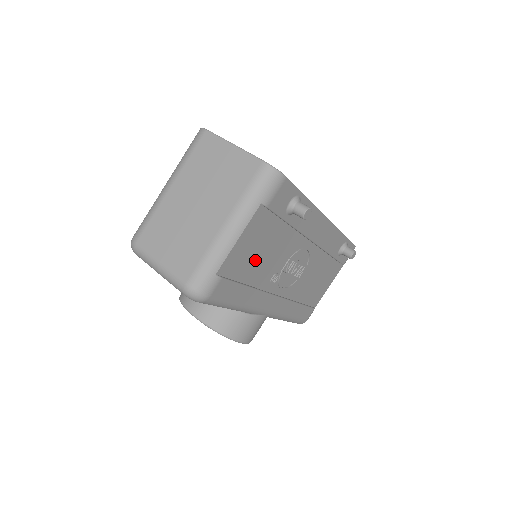
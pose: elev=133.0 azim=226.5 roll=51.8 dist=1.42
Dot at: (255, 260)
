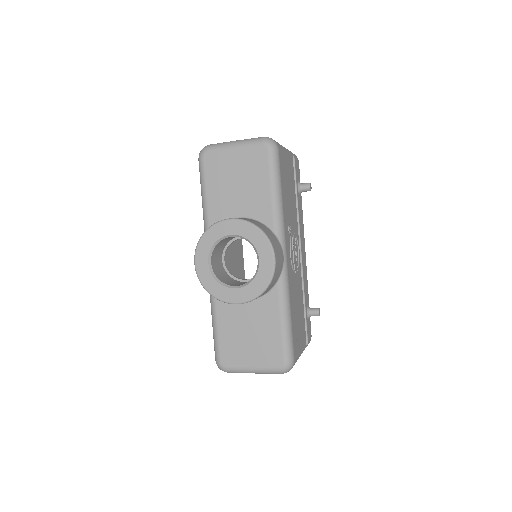
Dot at: (287, 185)
